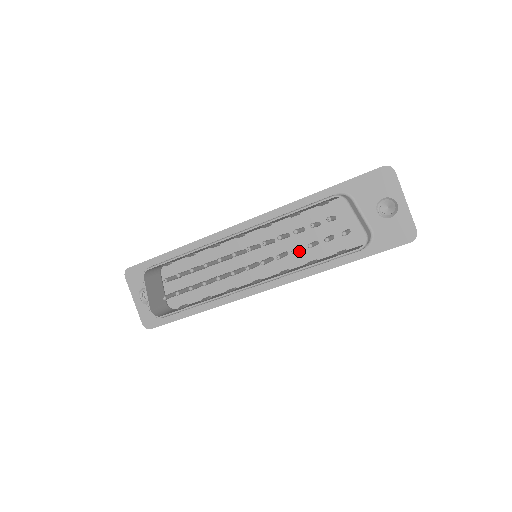
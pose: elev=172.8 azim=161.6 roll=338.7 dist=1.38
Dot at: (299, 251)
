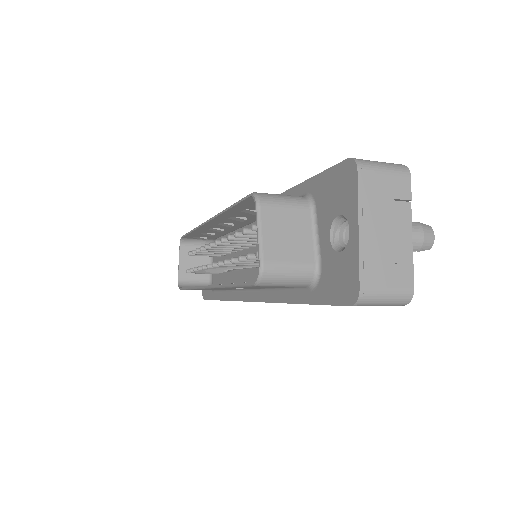
Dot at: (256, 263)
